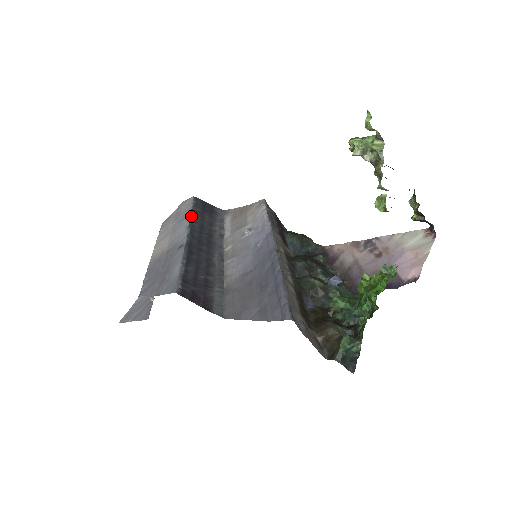
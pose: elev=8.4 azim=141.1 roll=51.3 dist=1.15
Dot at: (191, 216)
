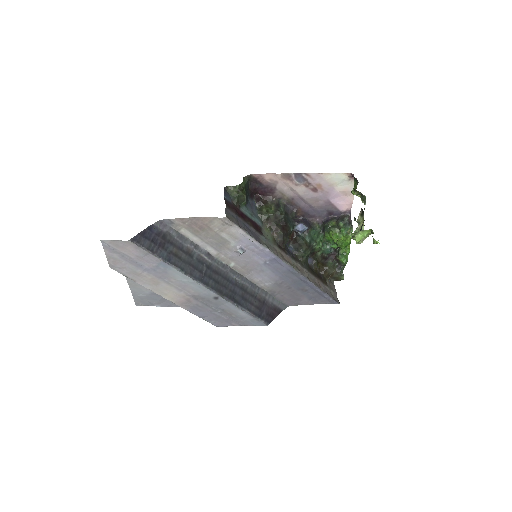
Dot at: (176, 269)
